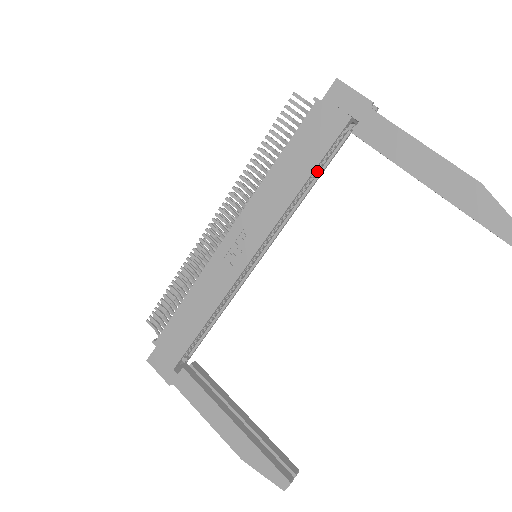
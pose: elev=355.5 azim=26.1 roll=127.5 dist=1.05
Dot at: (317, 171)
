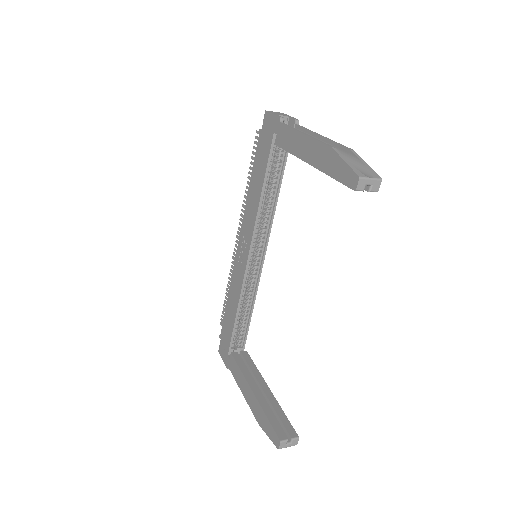
Dot at: (275, 180)
